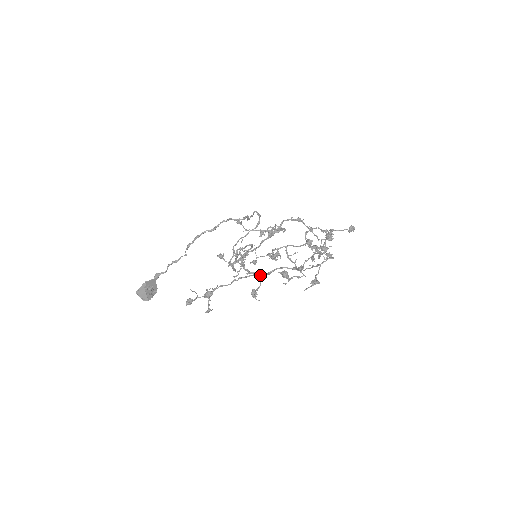
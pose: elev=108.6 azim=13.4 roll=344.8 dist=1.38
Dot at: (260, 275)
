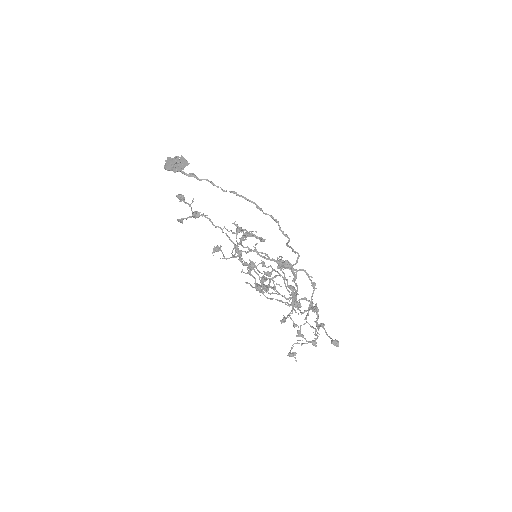
Dot at: (239, 258)
